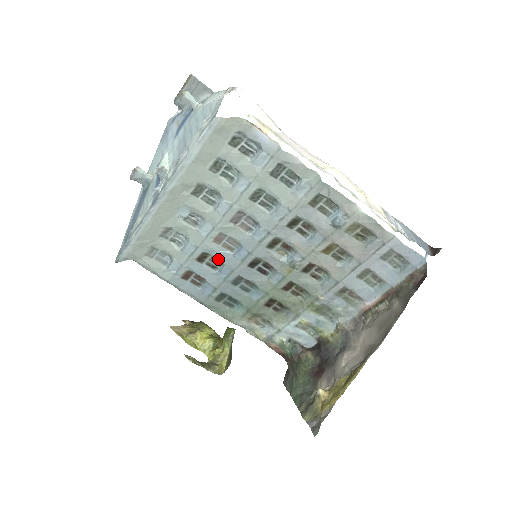
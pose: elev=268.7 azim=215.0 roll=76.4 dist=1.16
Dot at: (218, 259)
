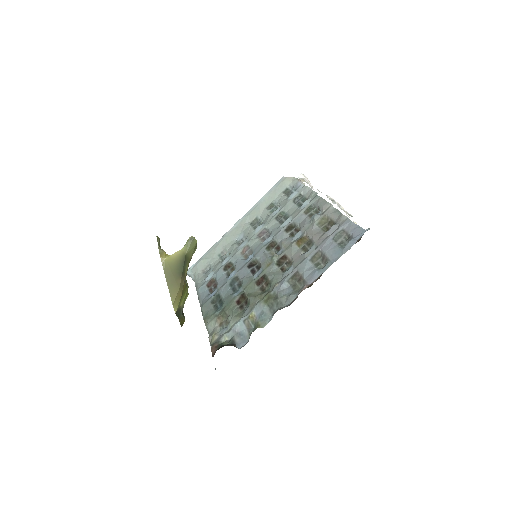
Dot at: (235, 267)
